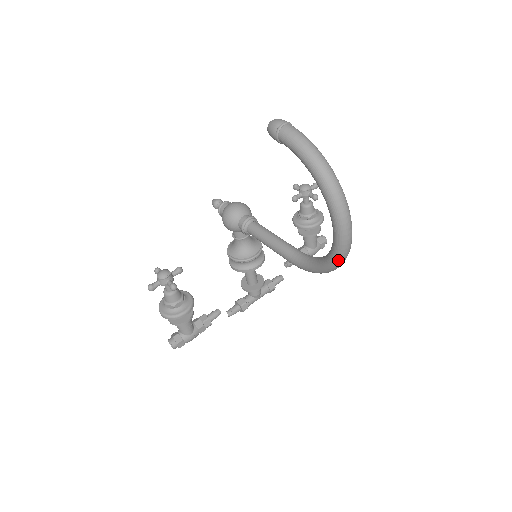
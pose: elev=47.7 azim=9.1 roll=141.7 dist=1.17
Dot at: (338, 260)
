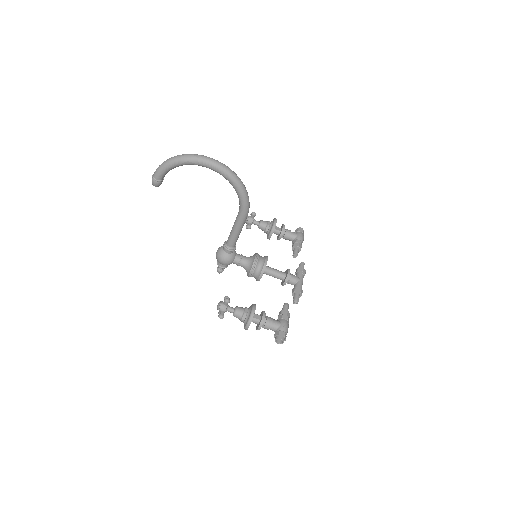
Dot at: (228, 173)
